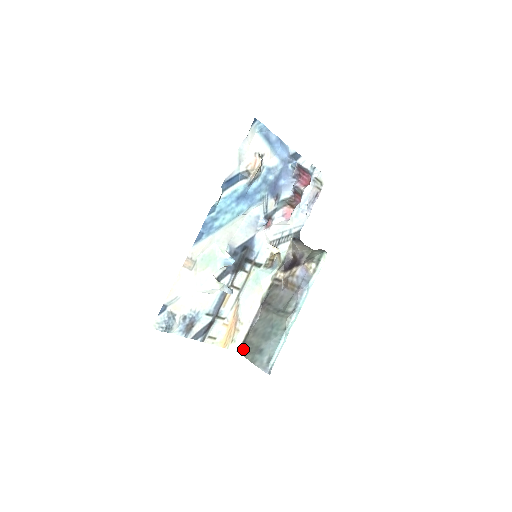
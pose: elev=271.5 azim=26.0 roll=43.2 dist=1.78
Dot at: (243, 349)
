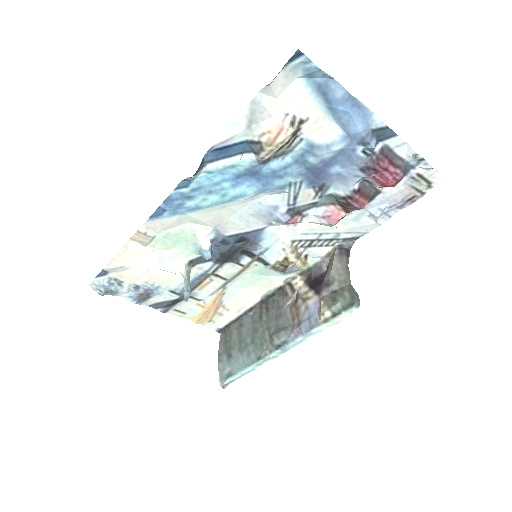
Dot at: (224, 332)
